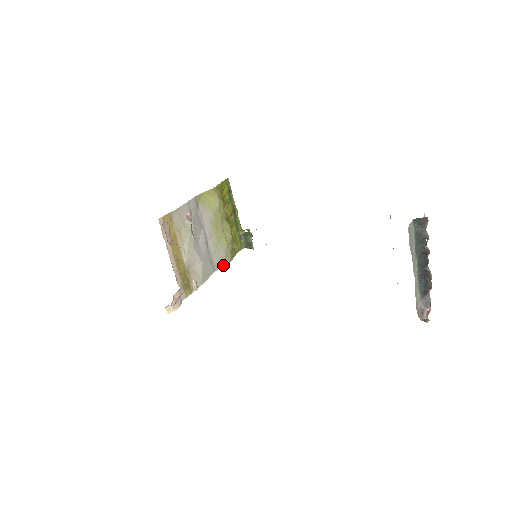
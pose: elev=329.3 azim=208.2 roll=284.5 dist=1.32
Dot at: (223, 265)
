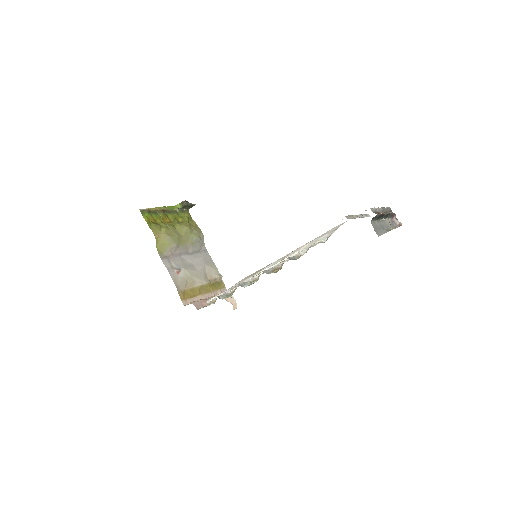
Dot at: (203, 241)
